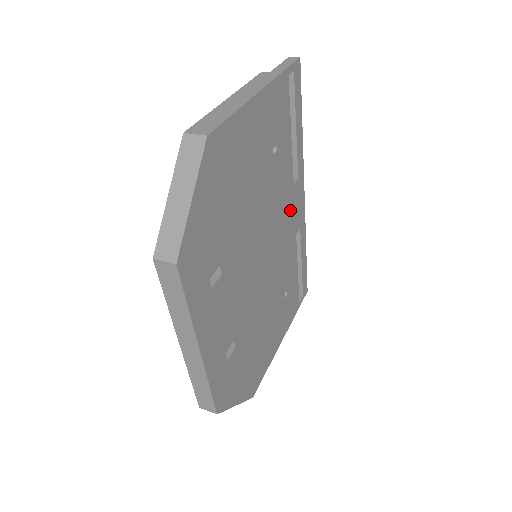
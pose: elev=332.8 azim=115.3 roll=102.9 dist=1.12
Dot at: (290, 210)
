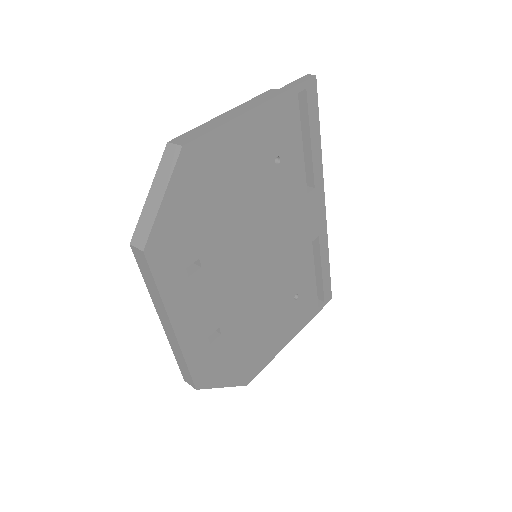
Dot at: (302, 218)
